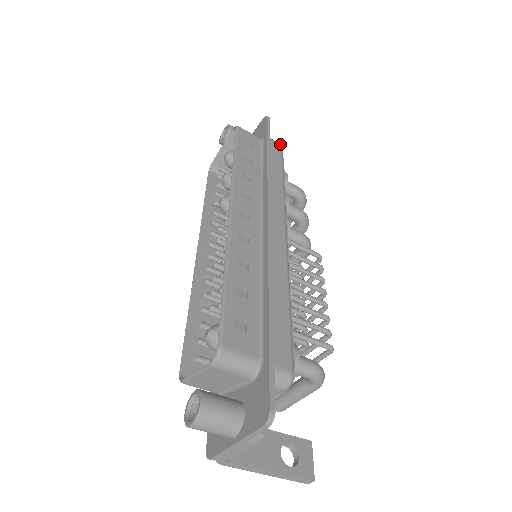
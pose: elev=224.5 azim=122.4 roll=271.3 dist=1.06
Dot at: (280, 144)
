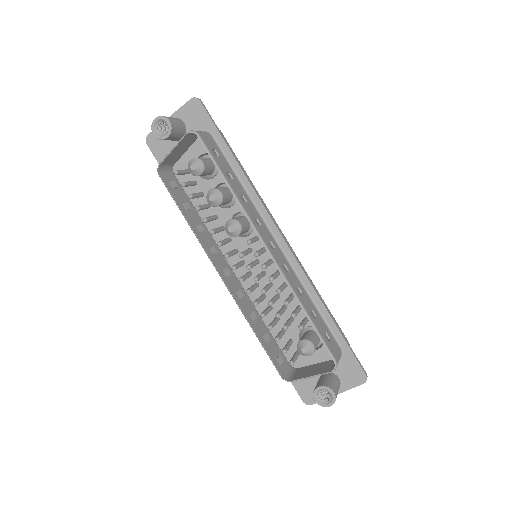
Dot at: (220, 130)
